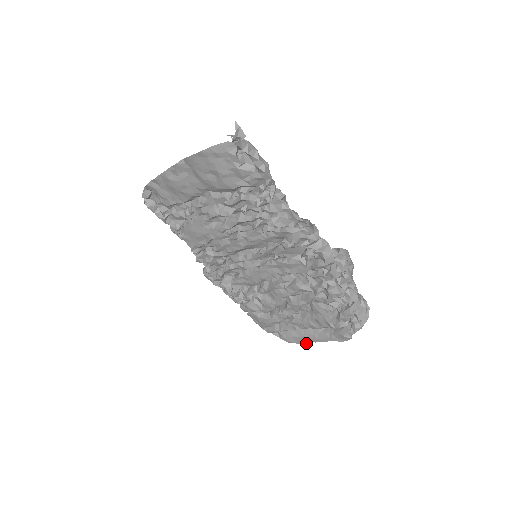
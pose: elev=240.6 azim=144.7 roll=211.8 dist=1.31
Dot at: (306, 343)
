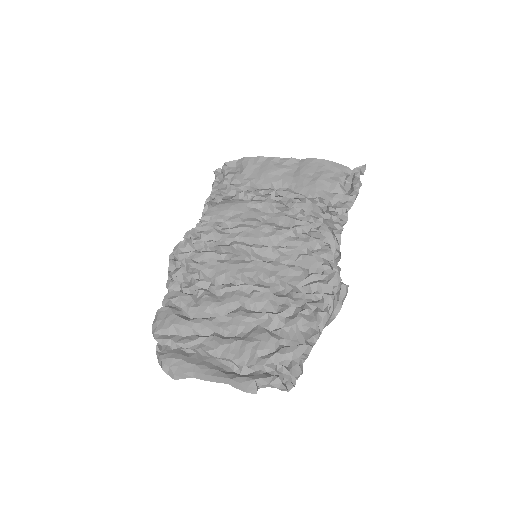
Dot at: (186, 377)
